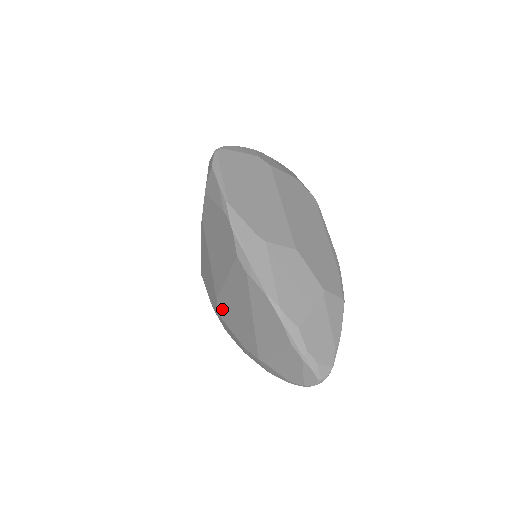
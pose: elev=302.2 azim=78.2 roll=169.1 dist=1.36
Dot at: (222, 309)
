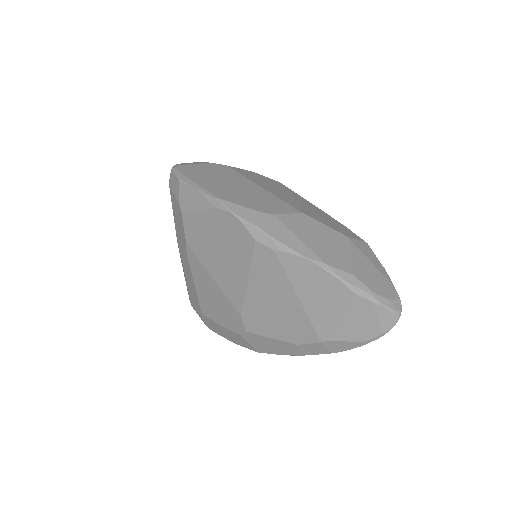
Dot at: (252, 321)
